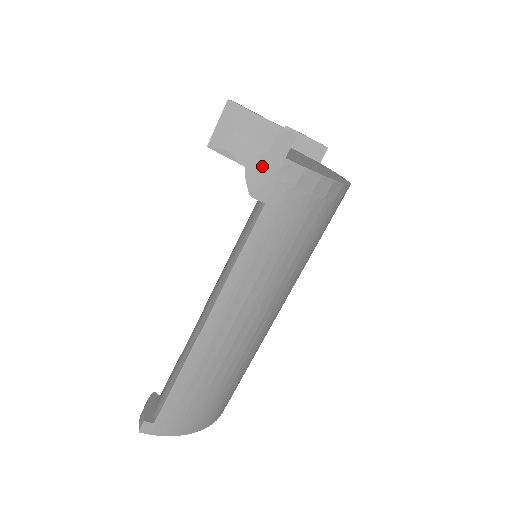
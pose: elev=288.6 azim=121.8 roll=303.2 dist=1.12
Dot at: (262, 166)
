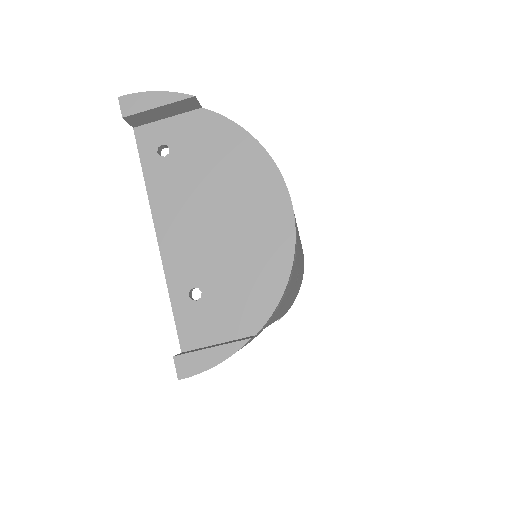
Dot at: occluded
